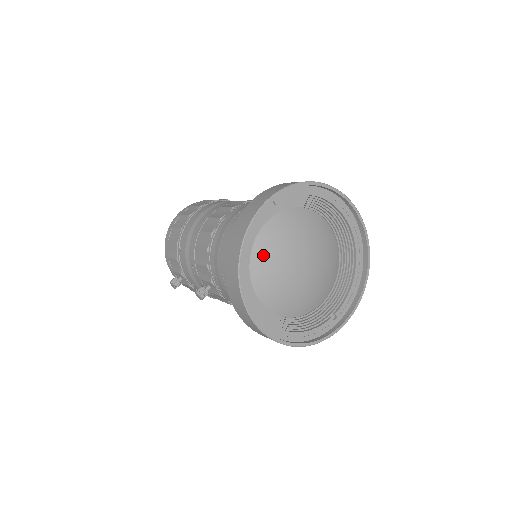
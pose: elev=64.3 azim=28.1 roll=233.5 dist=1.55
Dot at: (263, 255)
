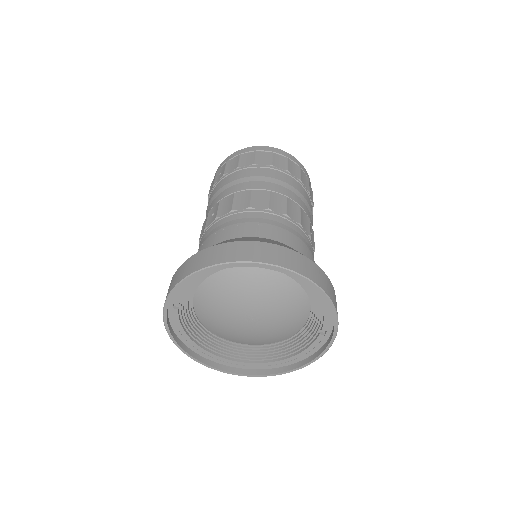
Dot at: (212, 326)
